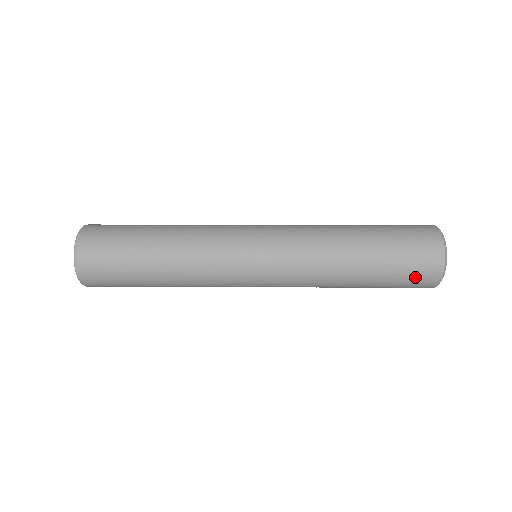
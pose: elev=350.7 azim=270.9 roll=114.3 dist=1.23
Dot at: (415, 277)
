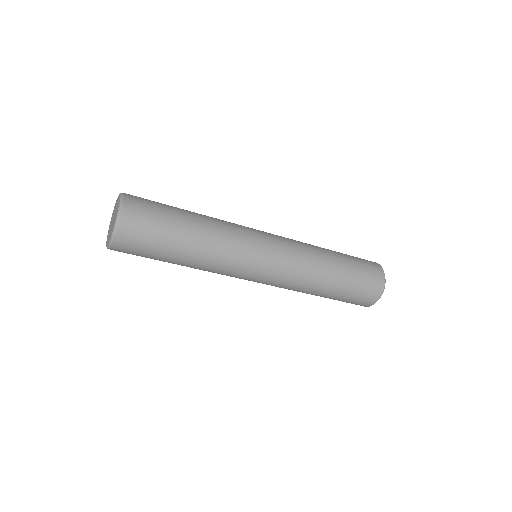
Dot at: (366, 262)
